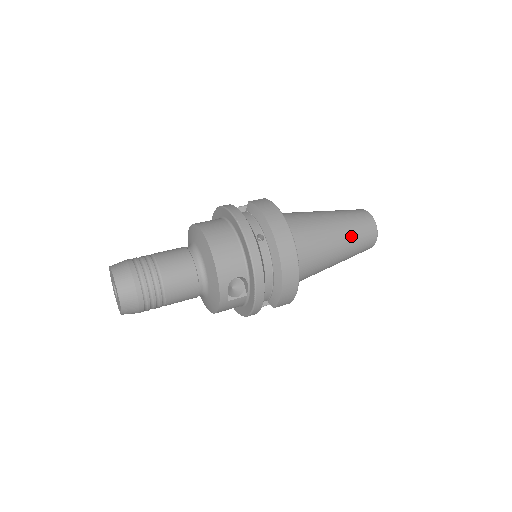
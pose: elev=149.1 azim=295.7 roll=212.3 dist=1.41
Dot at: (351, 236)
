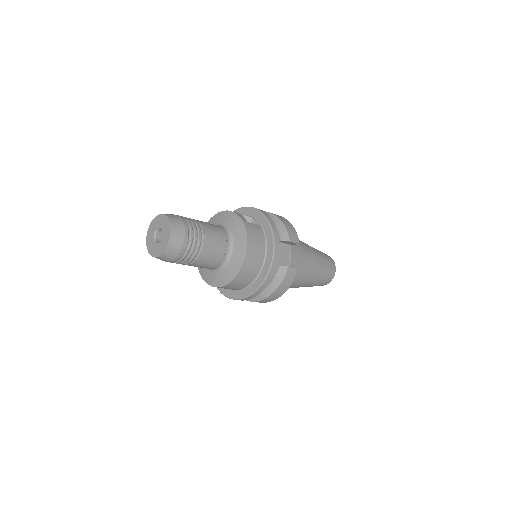
Dot at: occluded
